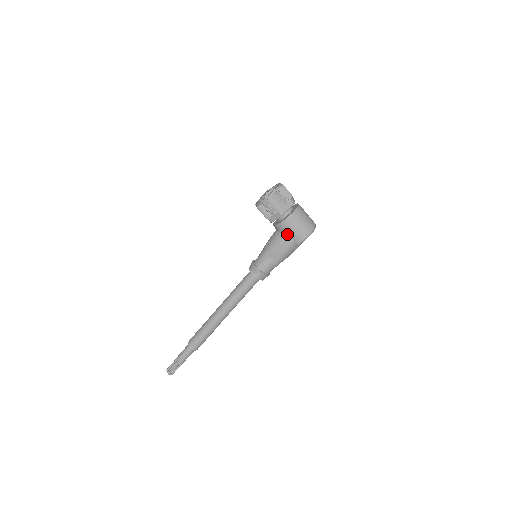
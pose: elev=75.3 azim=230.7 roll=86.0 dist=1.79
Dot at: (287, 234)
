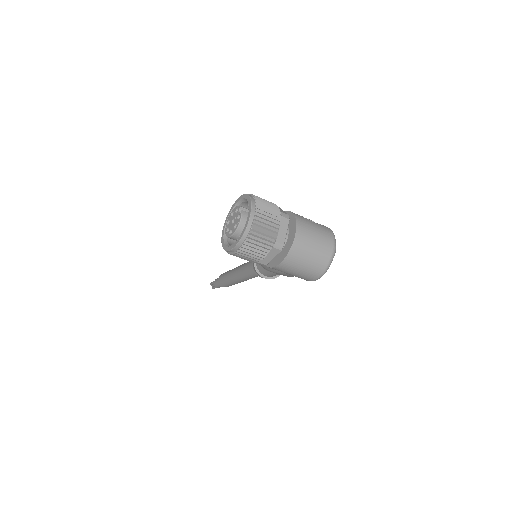
Dot at: occluded
